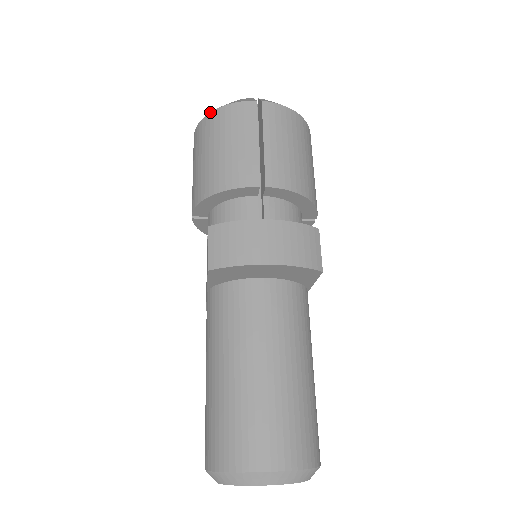
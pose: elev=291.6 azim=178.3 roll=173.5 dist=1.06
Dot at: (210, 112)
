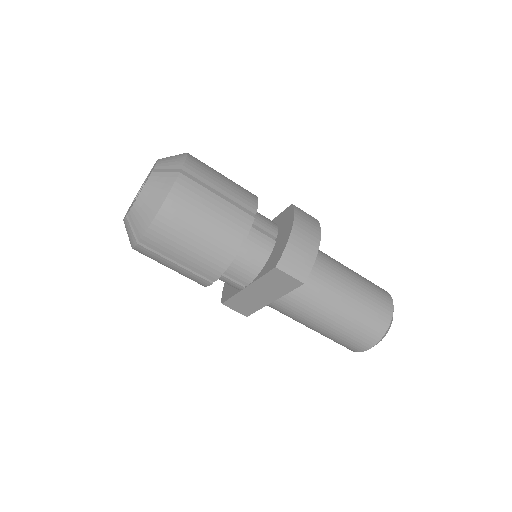
Dot at: (158, 212)
